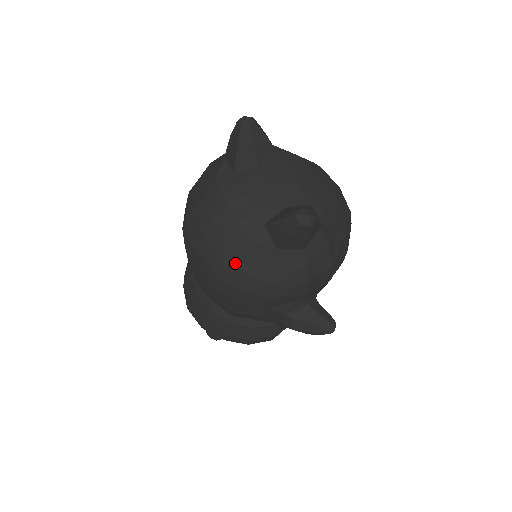
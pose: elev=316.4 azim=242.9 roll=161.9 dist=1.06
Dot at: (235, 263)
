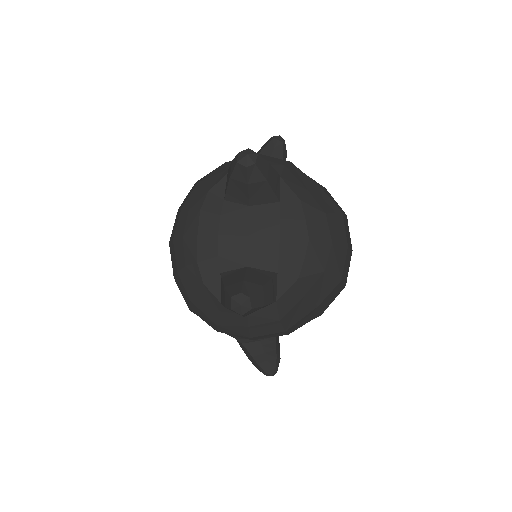
Dot at: (188, 289)
